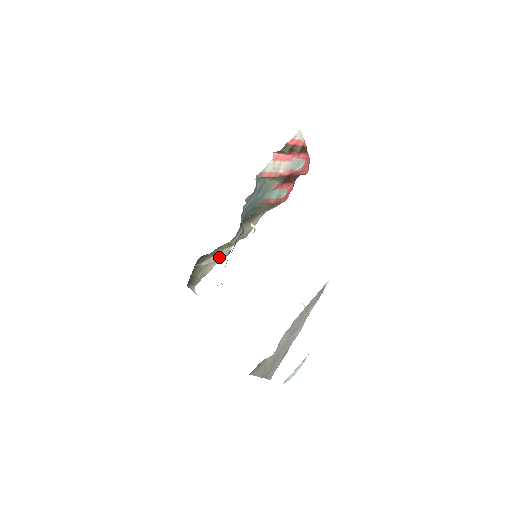
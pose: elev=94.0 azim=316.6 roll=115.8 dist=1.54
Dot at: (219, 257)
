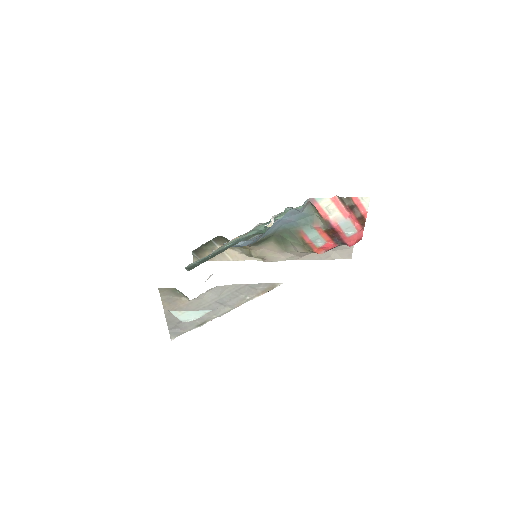
Dot at: (234, 256)
